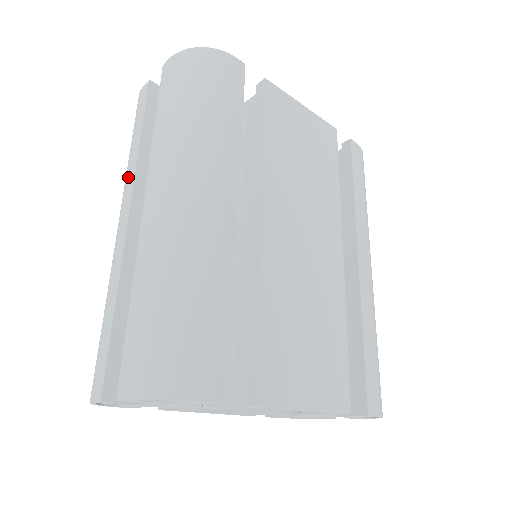
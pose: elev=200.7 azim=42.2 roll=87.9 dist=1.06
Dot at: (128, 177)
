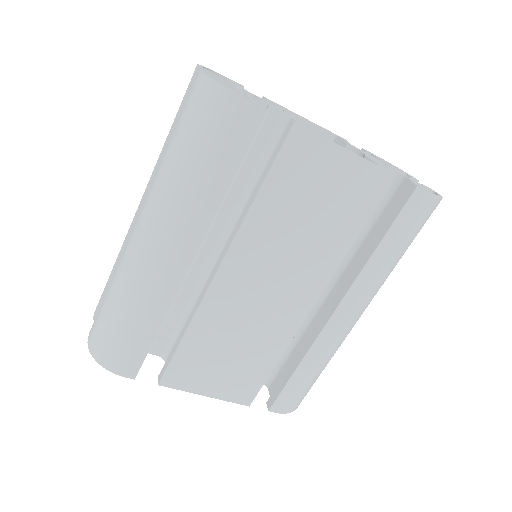
Dot at: occluded
